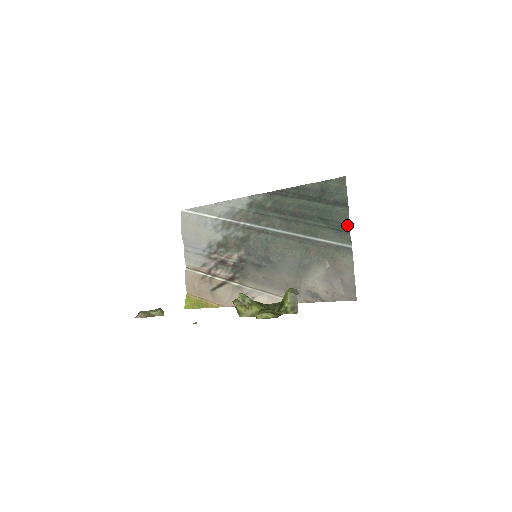
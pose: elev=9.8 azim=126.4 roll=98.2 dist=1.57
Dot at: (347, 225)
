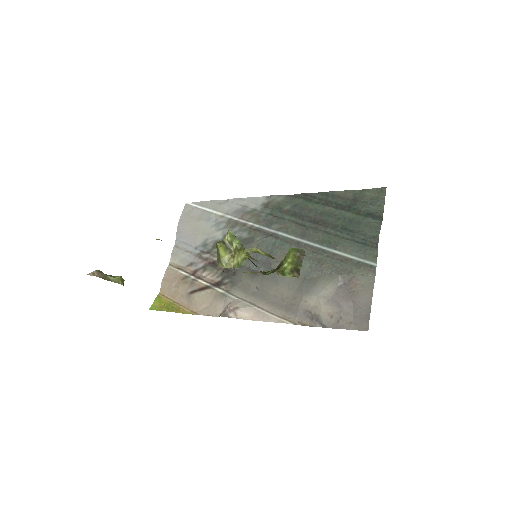
Dot at: (376, 239)
